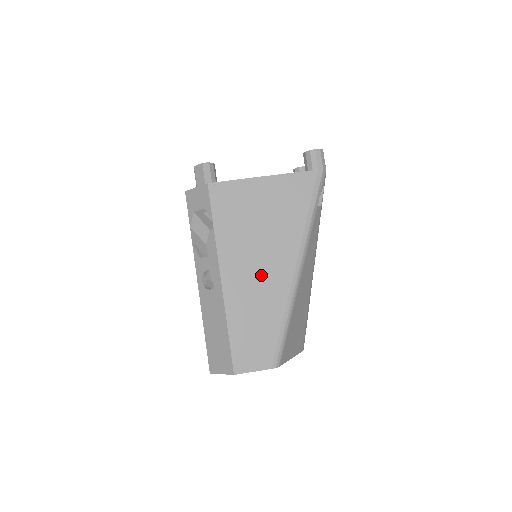
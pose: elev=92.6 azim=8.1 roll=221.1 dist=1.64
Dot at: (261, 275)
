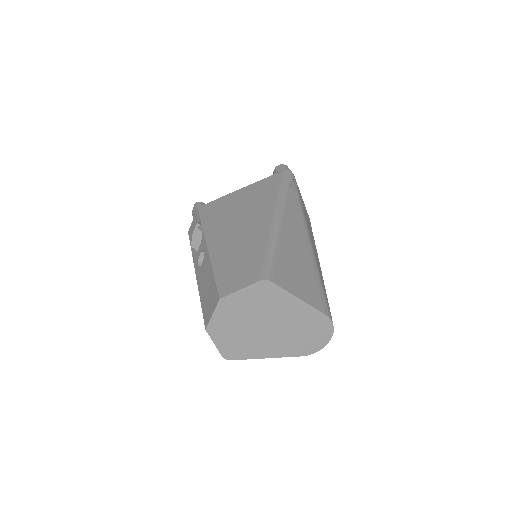
Dot at: (242, 231)
